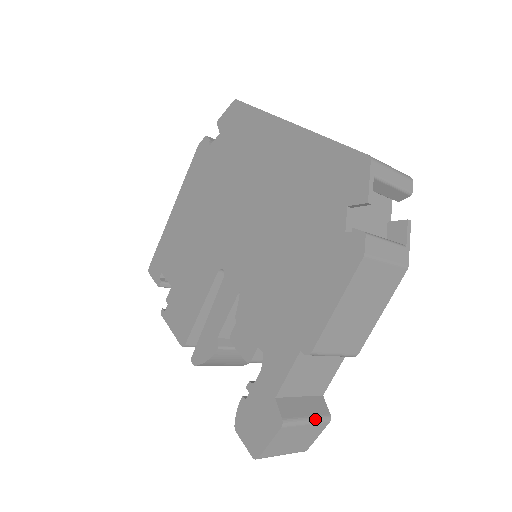
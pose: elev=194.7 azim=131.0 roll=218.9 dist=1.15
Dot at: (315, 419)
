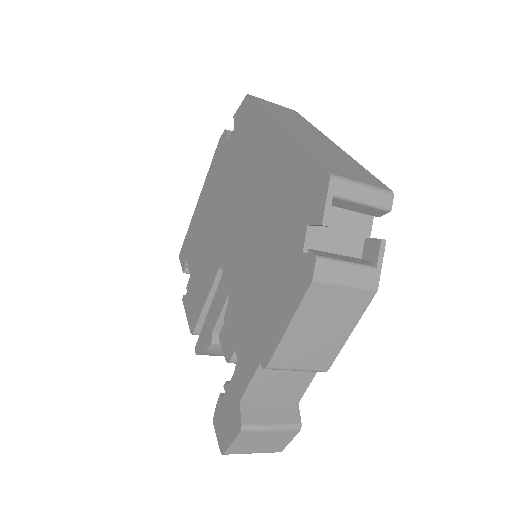
Dot at: (281, 426)
